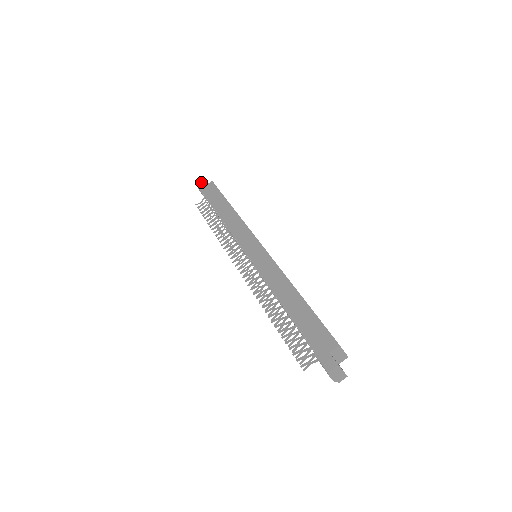
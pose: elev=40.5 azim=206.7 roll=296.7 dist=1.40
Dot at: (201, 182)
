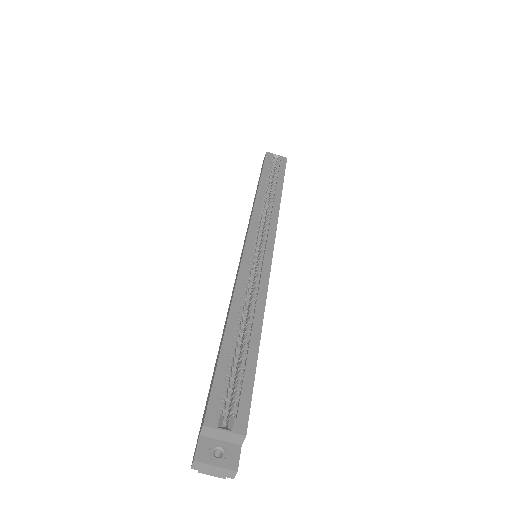
Dot at: (264, 157)
